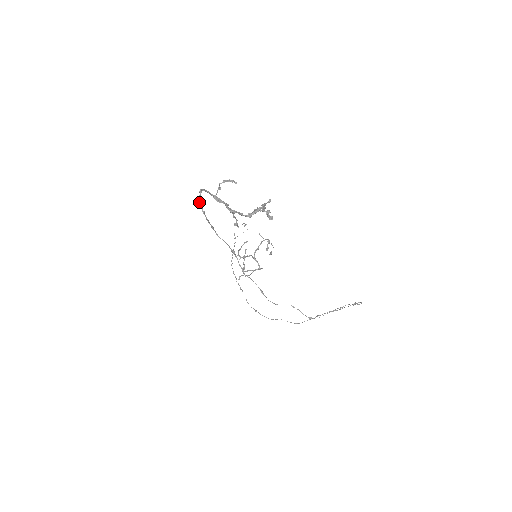
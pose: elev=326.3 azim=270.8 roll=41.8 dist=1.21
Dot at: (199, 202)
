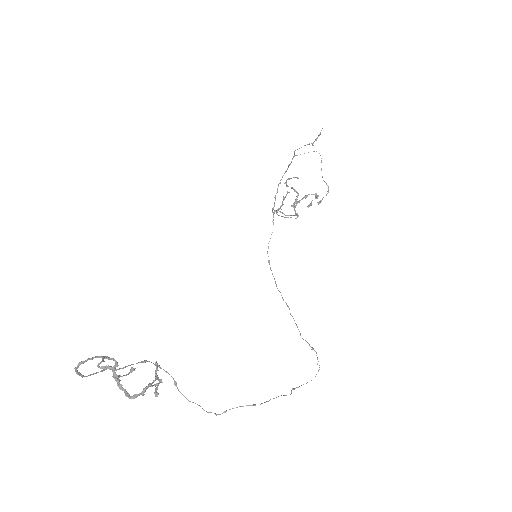
Dot at: (76, 372)
